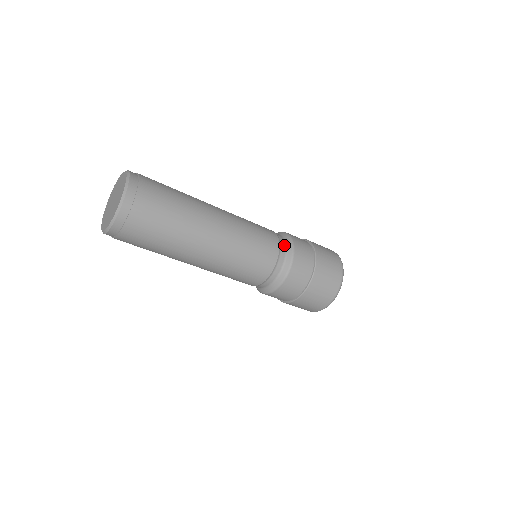
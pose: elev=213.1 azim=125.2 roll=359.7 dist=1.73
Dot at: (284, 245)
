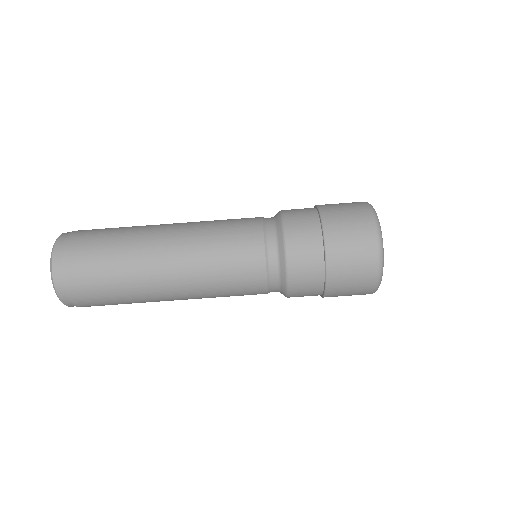
Dot at: occluded
